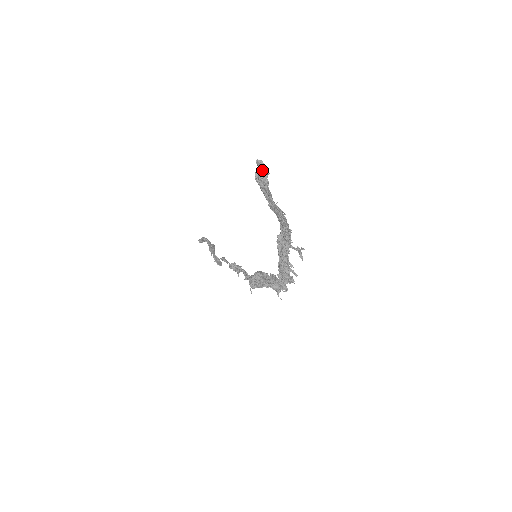
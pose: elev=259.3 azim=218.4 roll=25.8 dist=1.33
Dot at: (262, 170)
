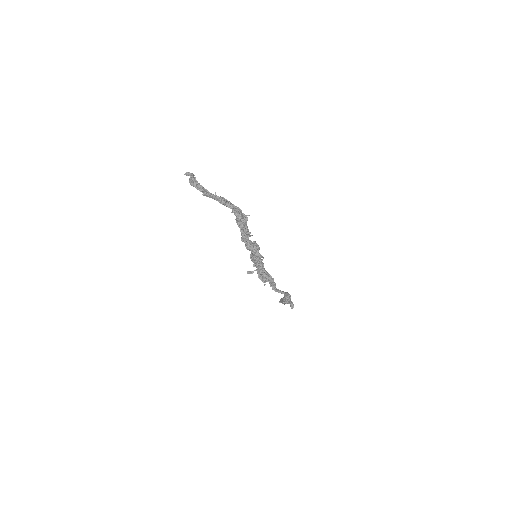
Dot at: occluded
